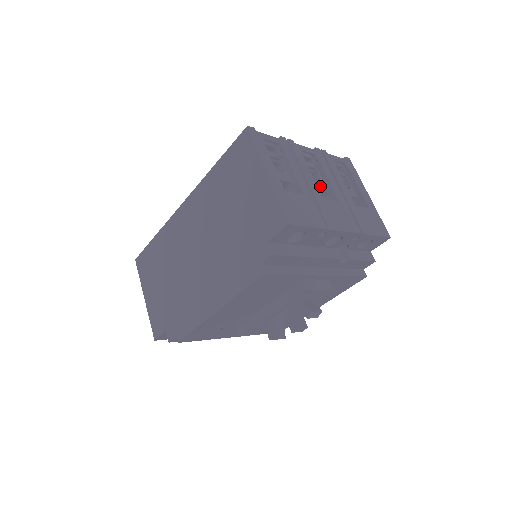
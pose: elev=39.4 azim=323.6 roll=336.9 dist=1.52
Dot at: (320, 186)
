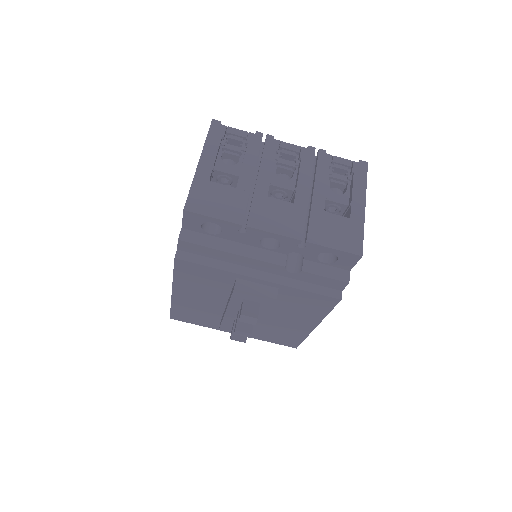
Dot at: (284, 185)
